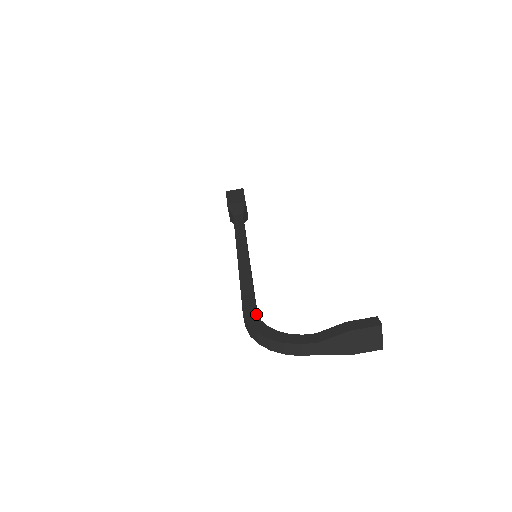
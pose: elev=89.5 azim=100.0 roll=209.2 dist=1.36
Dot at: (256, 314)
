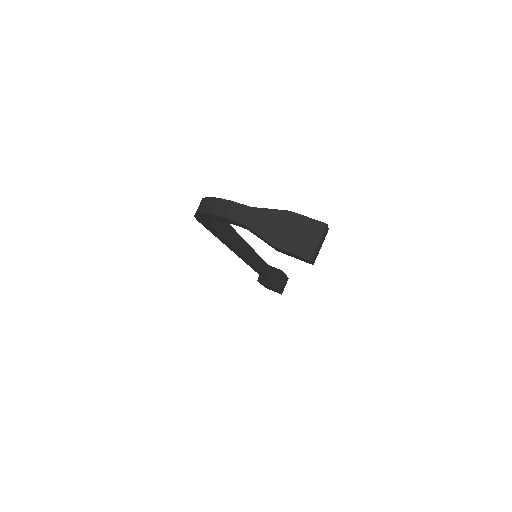
Dot at: occluded
